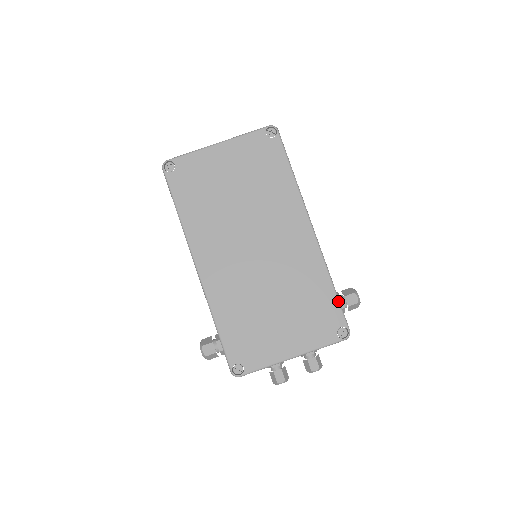
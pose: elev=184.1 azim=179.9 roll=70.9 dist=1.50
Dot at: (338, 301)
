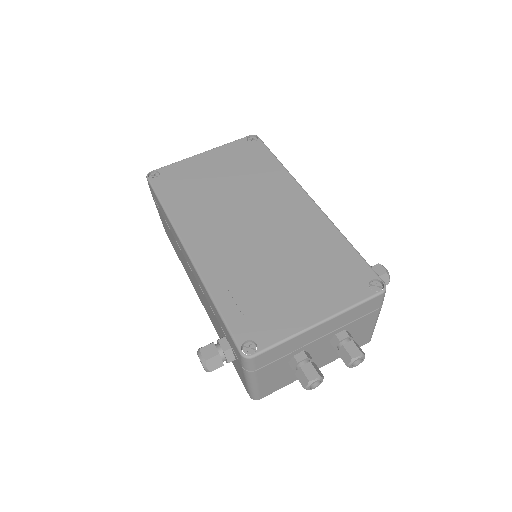
Dot at: (359, 255)
